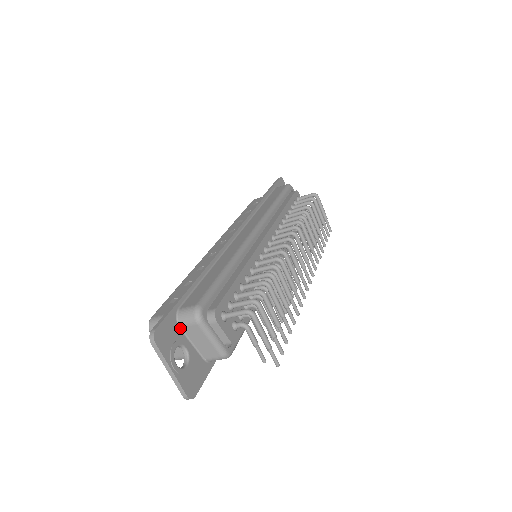
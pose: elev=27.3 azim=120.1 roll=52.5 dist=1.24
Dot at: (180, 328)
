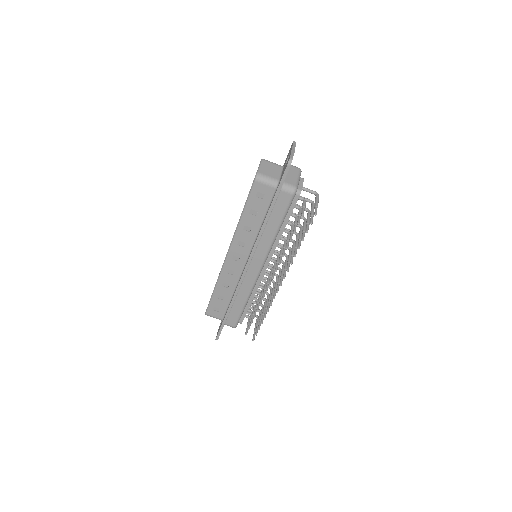
Dot at: occluded
